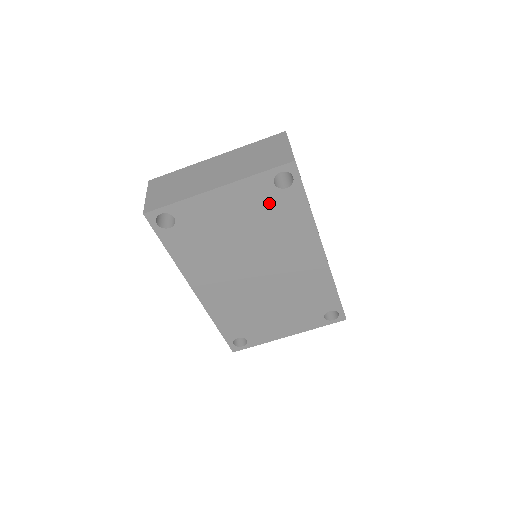
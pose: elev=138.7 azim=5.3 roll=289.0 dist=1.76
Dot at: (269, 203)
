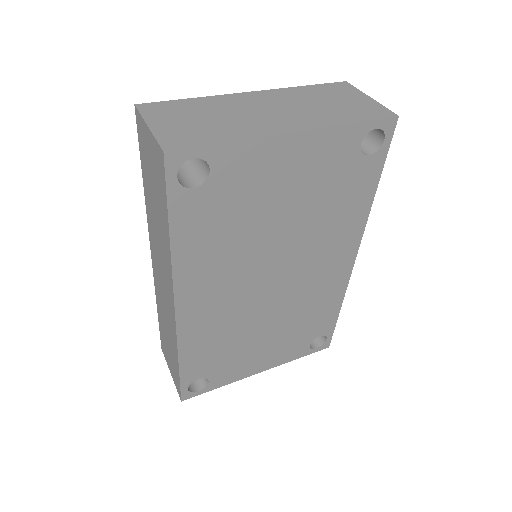
Dot at: (340, 173)
